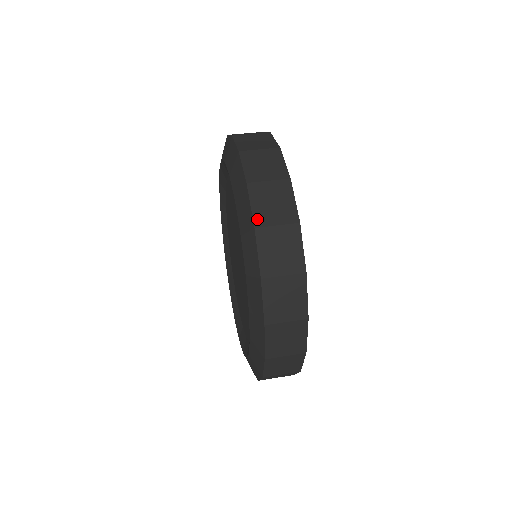
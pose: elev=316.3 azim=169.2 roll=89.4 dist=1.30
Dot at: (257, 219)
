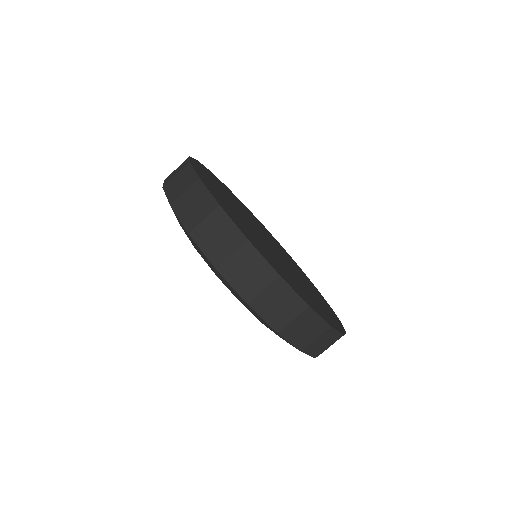
Dot at: (171, 200)
